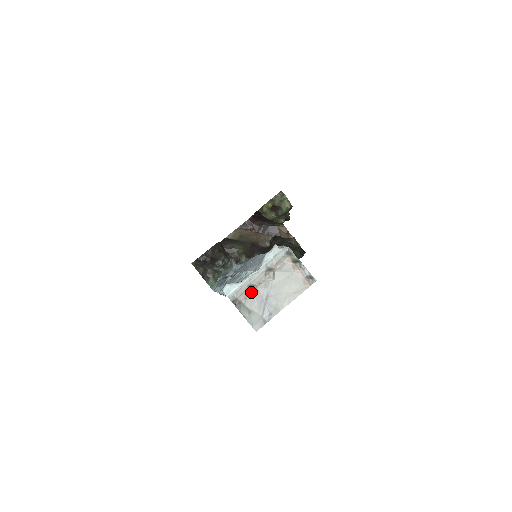
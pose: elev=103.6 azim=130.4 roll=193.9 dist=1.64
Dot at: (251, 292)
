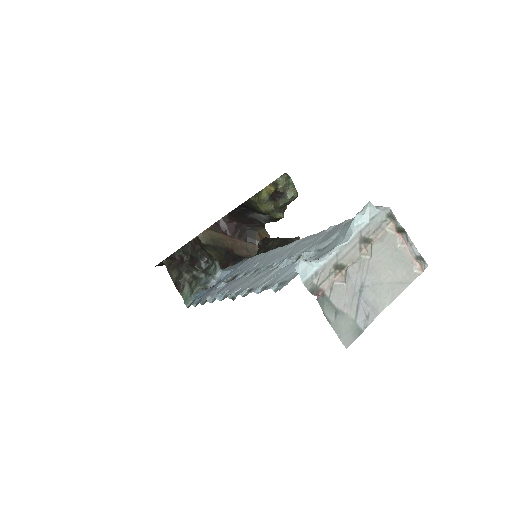
Dot at: (340, 276)
